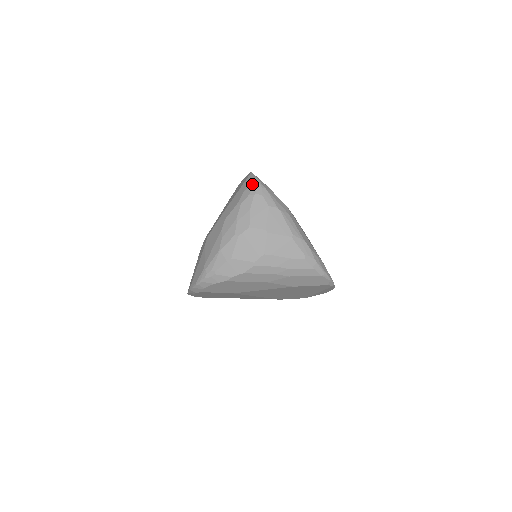
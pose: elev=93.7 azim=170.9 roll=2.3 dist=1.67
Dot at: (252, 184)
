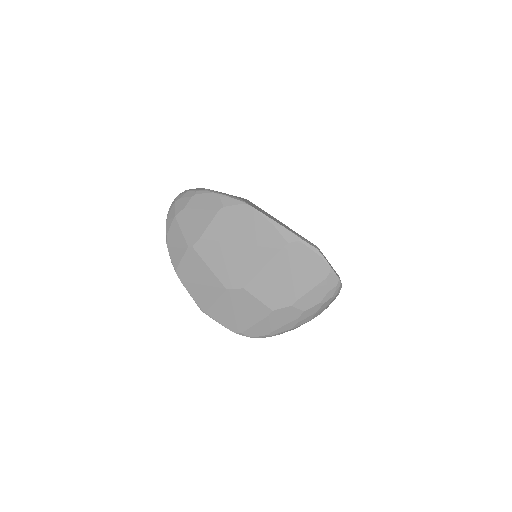
Dot at: (337, 288)
